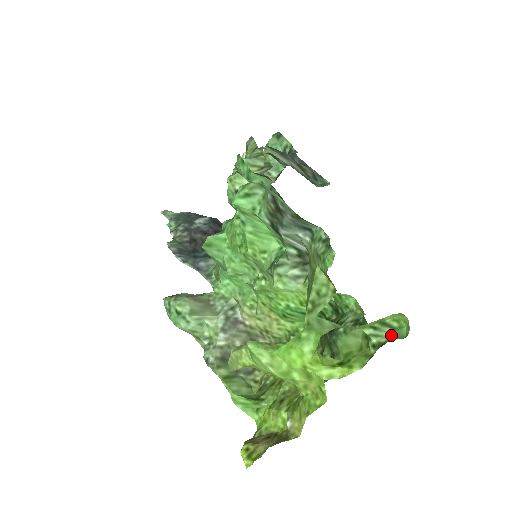
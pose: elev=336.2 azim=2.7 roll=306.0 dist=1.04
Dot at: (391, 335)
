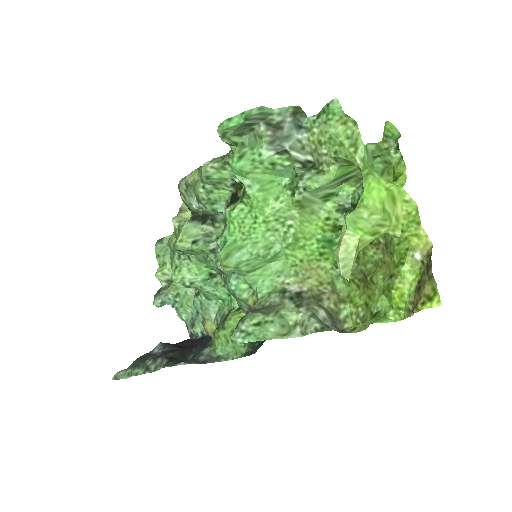
Dot at: (394, 141)
